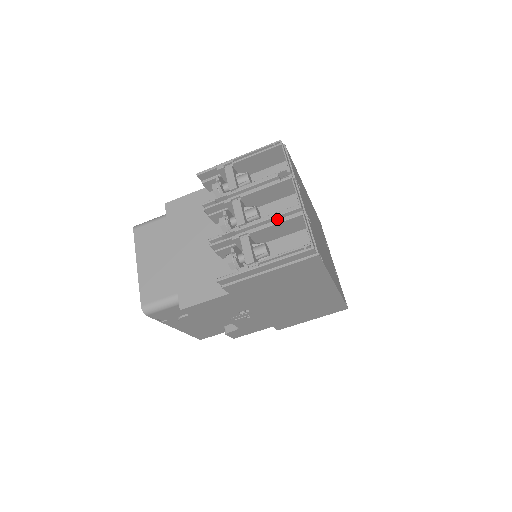
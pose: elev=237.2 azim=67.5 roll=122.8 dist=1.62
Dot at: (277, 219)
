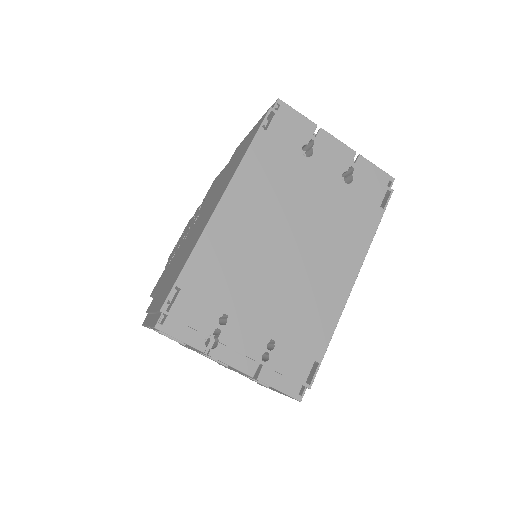
Dot at: occluded
